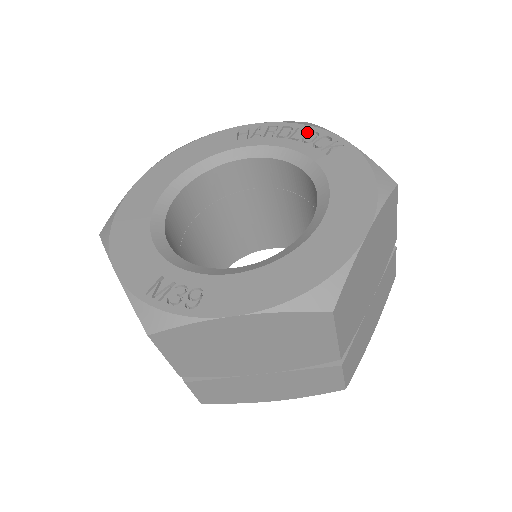
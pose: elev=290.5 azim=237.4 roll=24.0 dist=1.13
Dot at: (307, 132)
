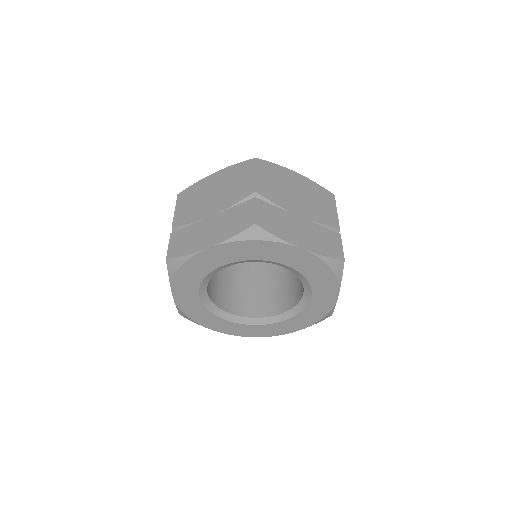
Dot at: occluded
